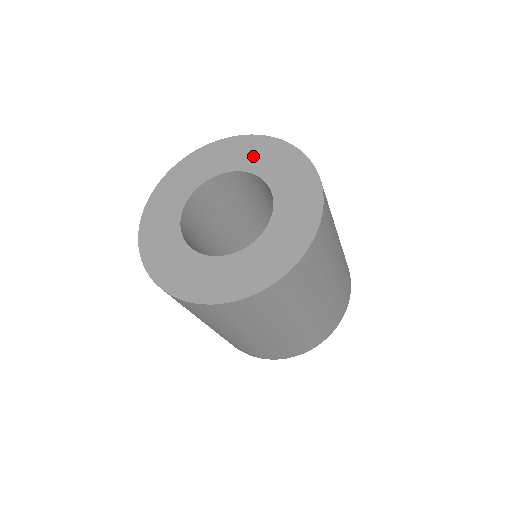
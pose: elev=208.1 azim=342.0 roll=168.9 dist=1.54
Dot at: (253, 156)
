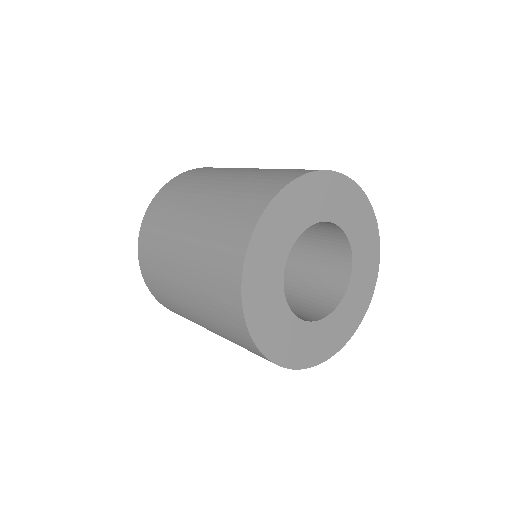
Dot at: (333, 201)
